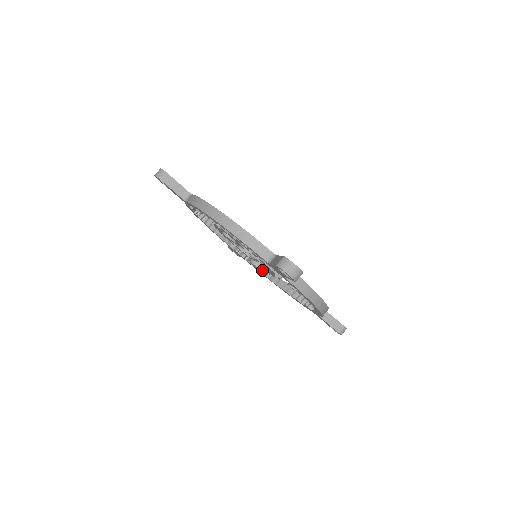
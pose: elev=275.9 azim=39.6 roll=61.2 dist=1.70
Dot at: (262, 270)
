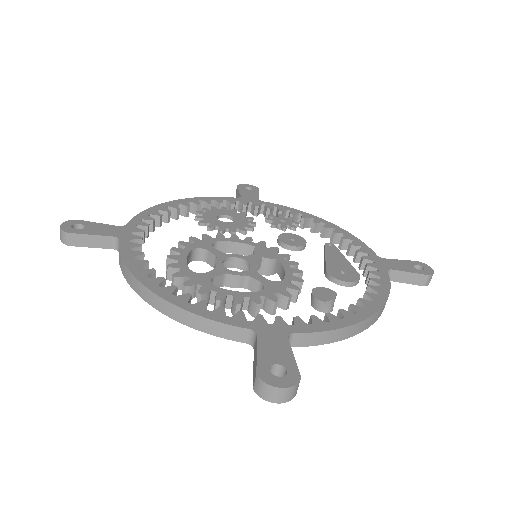
Dot at: (273, 273)
